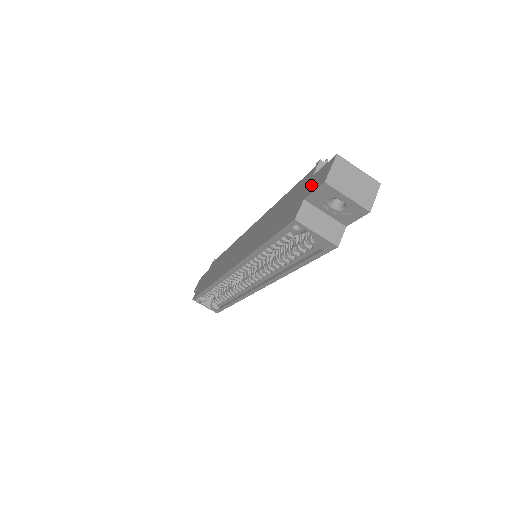
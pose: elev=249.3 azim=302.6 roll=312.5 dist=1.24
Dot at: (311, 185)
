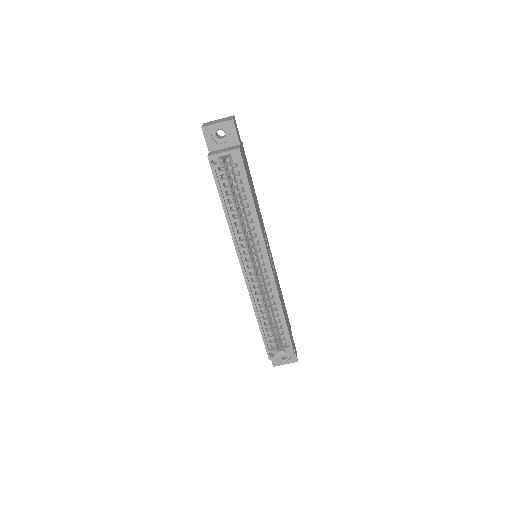
Dot at: occluded
